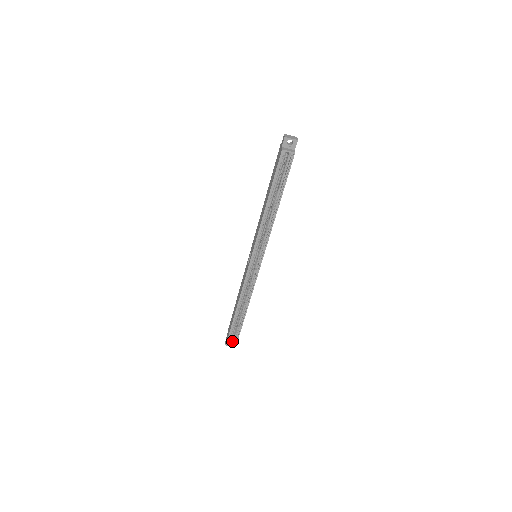
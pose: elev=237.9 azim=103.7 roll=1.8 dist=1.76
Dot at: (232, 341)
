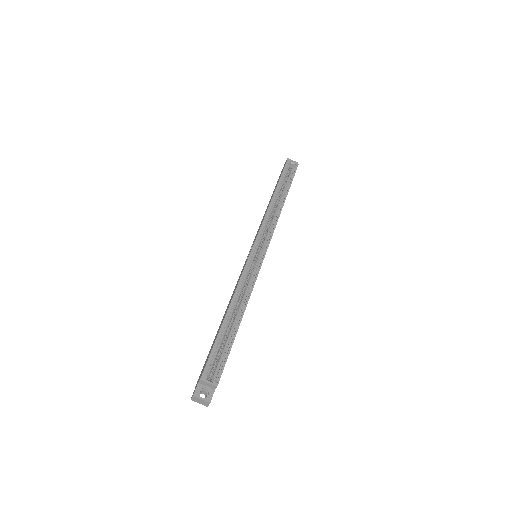
Dot at: (209, 380)
